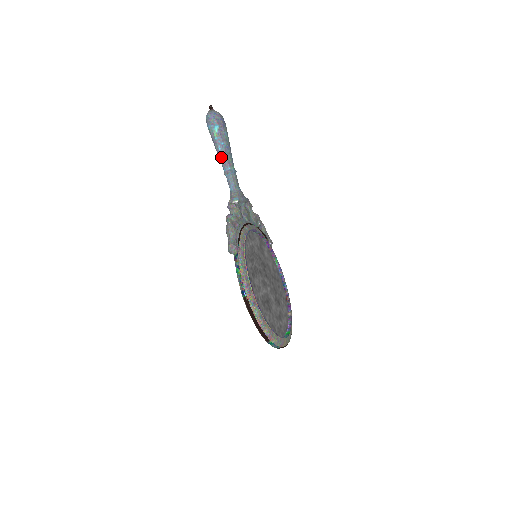
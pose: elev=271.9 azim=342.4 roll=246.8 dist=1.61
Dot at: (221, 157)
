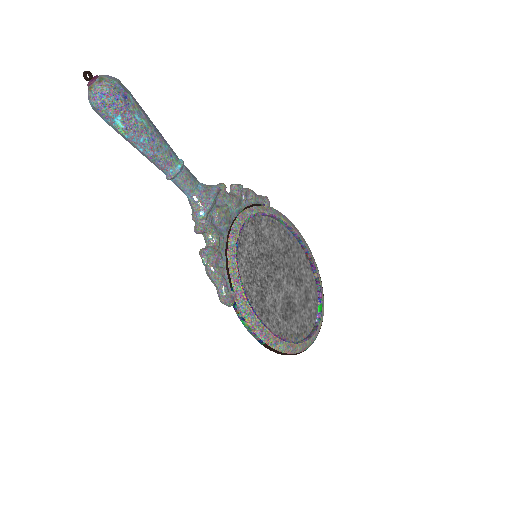
Dot at: (150, 160)
